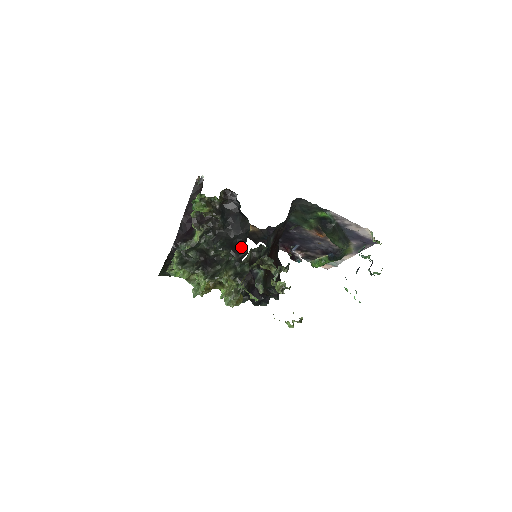
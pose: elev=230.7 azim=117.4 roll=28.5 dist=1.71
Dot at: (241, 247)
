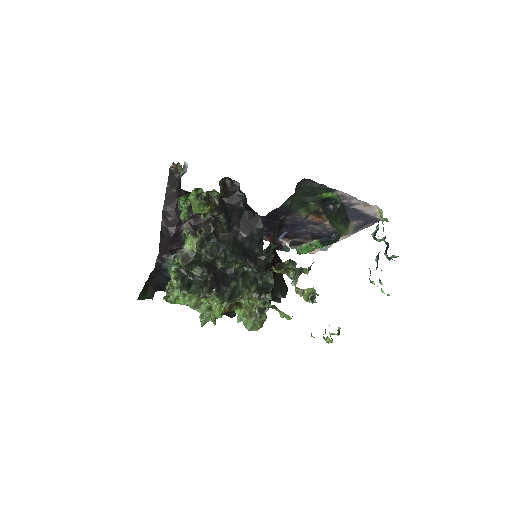
Dot at: (256, 252)
